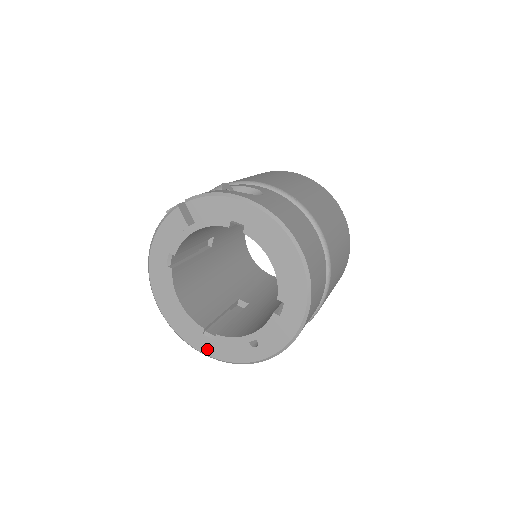
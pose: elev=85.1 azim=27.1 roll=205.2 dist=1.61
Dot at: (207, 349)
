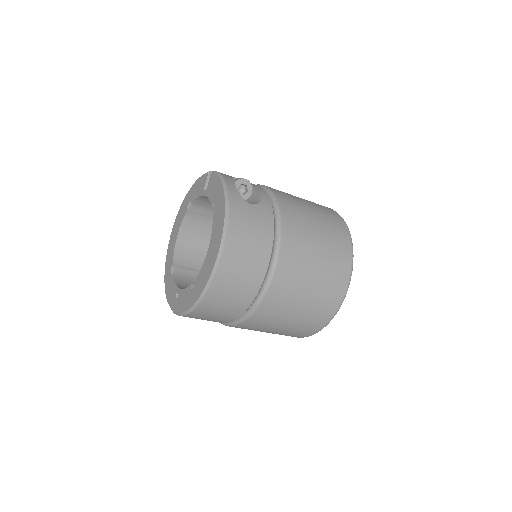
Dot at: (167, 278)
